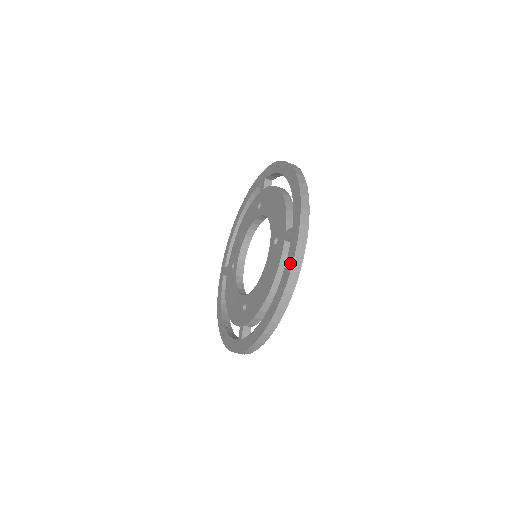
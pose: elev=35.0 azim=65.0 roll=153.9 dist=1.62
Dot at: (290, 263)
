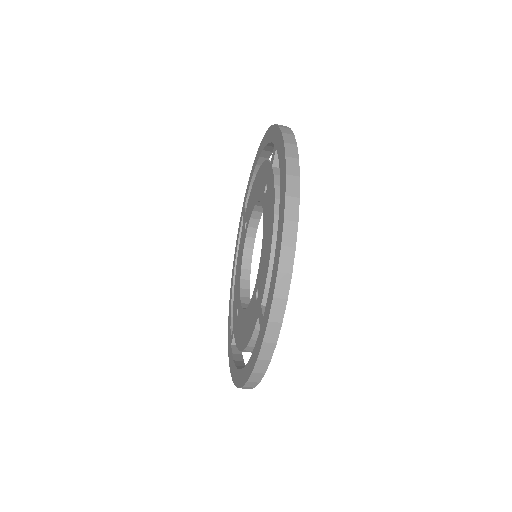
Dot at: (282, 152)
